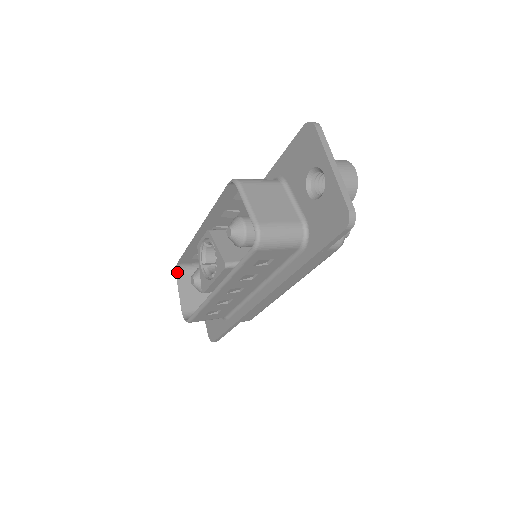
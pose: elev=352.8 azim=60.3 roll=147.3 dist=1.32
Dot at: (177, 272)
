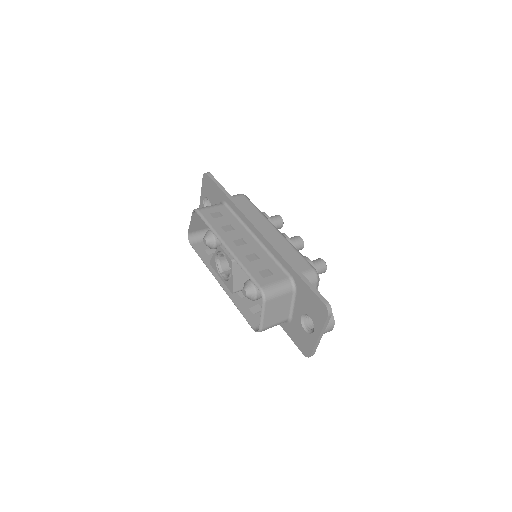
Dot at: (194, 212)
